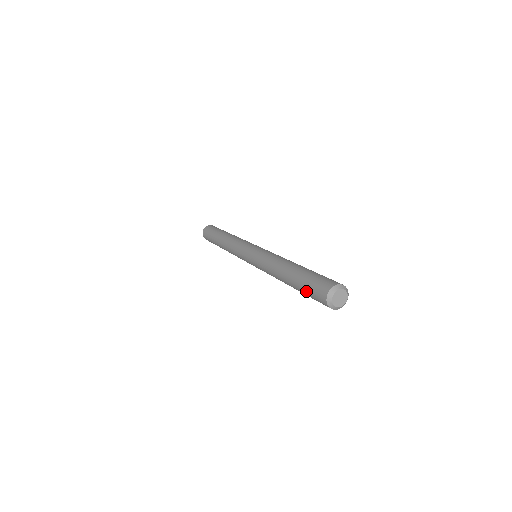
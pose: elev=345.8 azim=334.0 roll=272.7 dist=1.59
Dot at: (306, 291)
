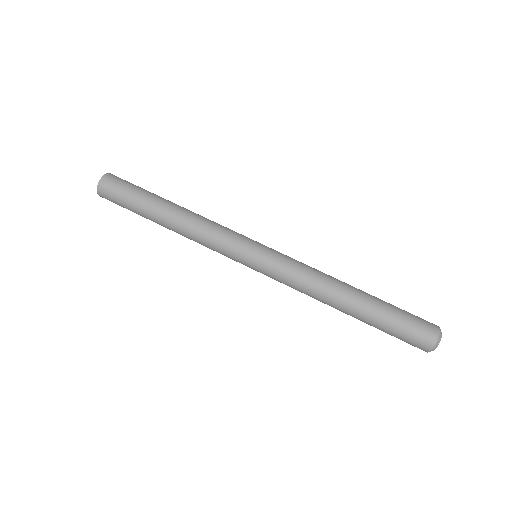
Dot at: occluded
